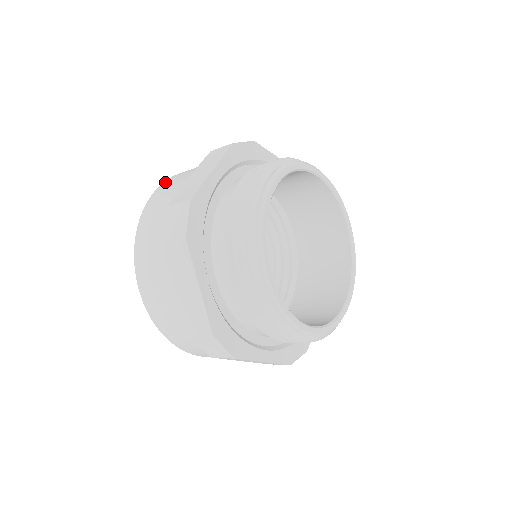
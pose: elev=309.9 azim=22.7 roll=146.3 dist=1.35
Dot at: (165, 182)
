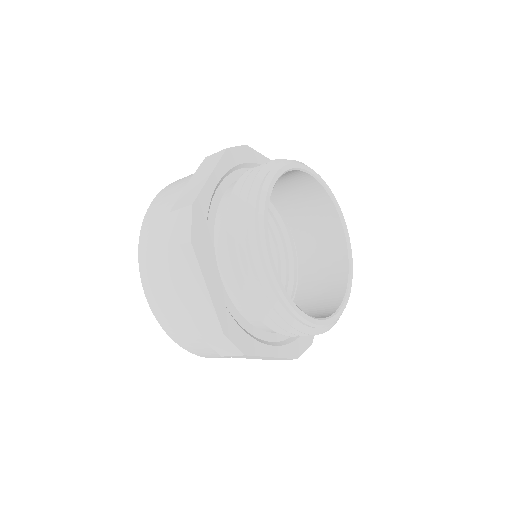
Dot at: (145, 285)
